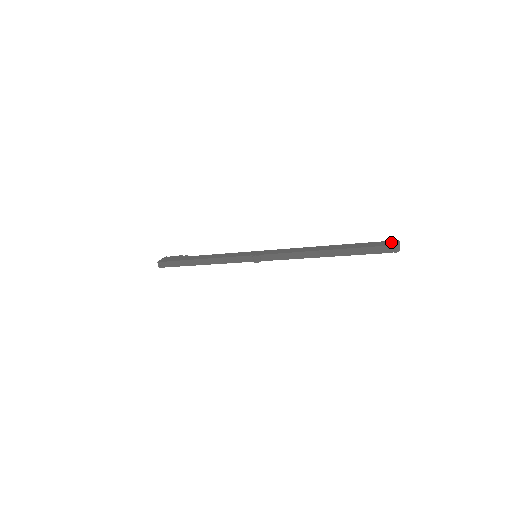
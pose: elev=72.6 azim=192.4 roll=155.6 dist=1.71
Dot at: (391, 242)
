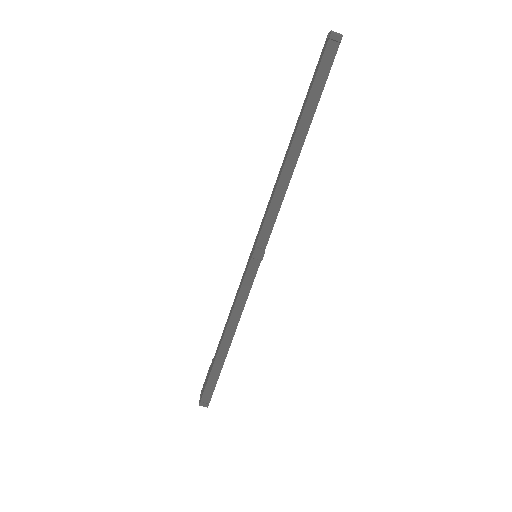
Dot at: (324, 44)
